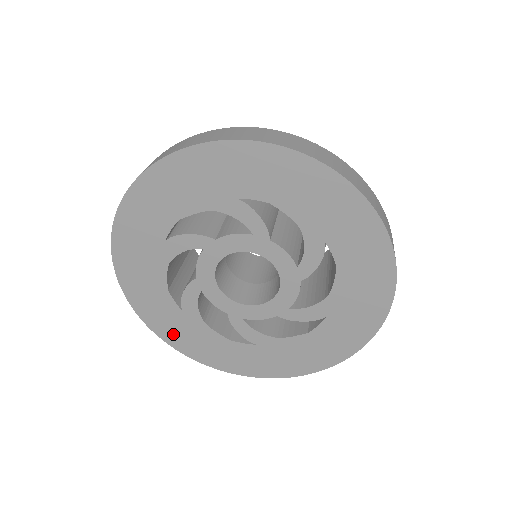
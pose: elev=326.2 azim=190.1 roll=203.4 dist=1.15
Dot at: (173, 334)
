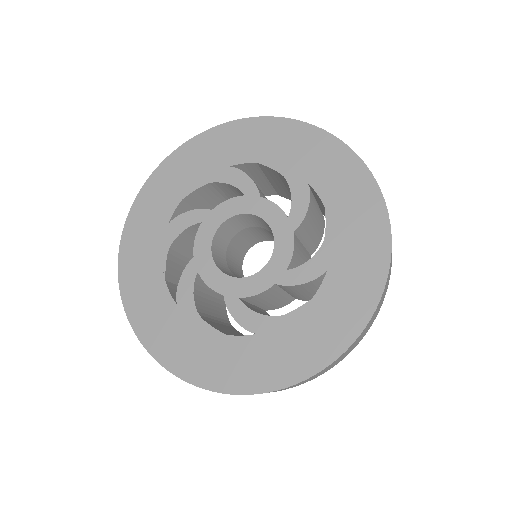
Dot at: (136, 234)
